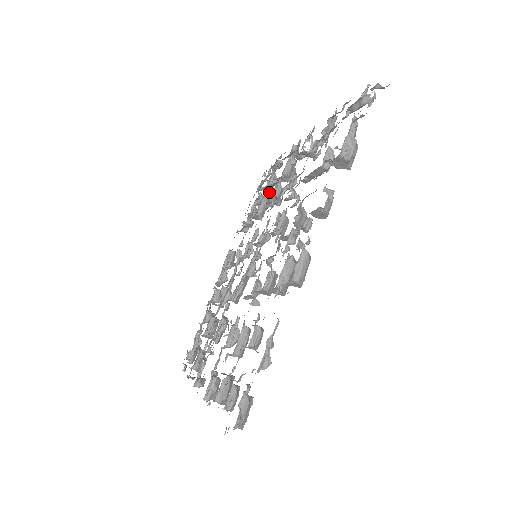
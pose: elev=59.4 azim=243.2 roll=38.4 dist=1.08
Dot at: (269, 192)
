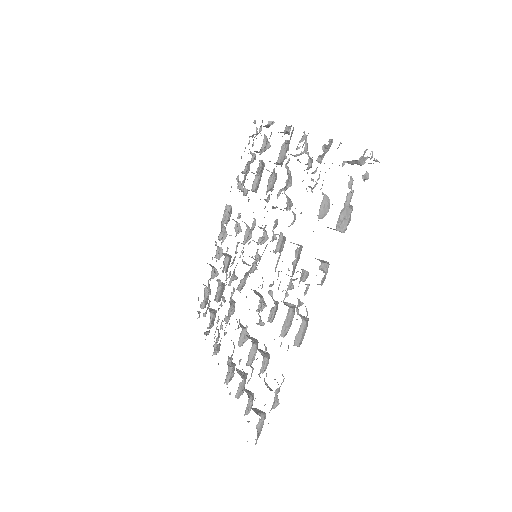
Dot at: (262, 162)
